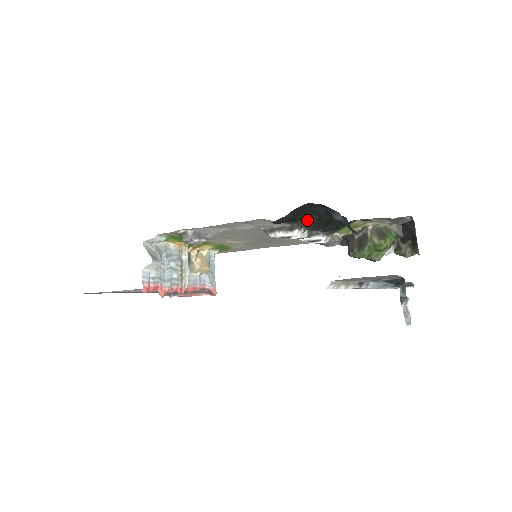
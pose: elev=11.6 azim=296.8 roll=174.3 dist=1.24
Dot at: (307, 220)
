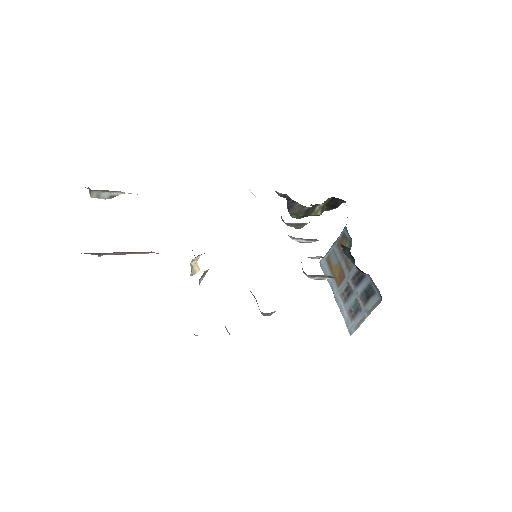
Dot at: occluded
